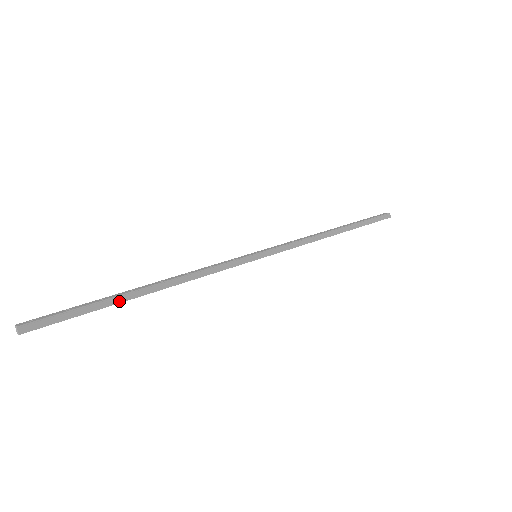
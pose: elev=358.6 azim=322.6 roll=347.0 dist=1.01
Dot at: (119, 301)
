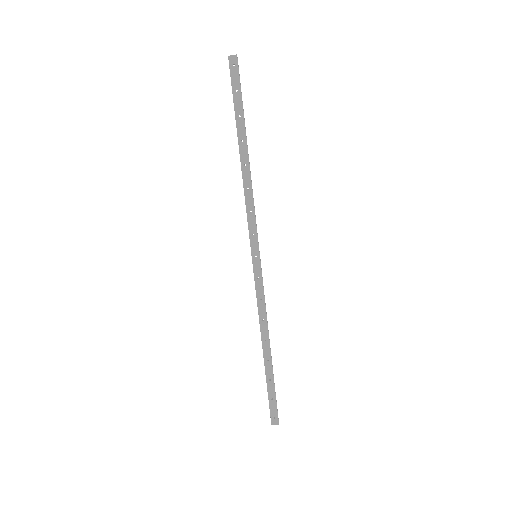
Dot at: (245, 127)
